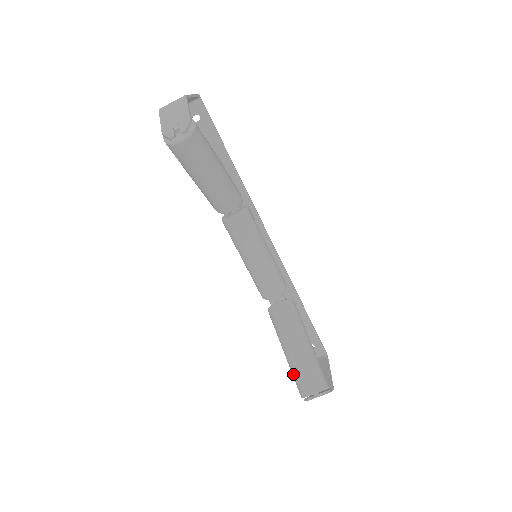
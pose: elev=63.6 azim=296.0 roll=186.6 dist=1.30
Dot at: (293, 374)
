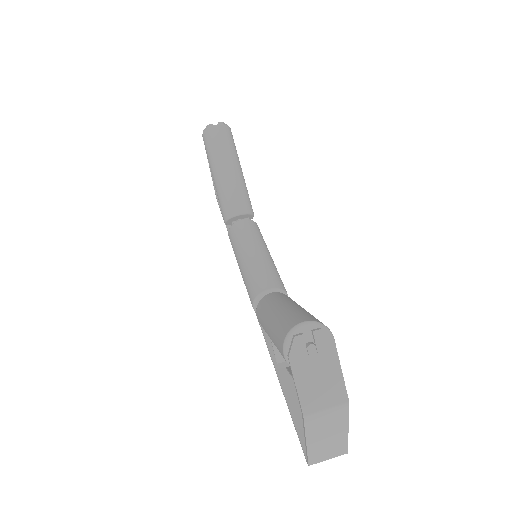
Dot at: (275, 329)
